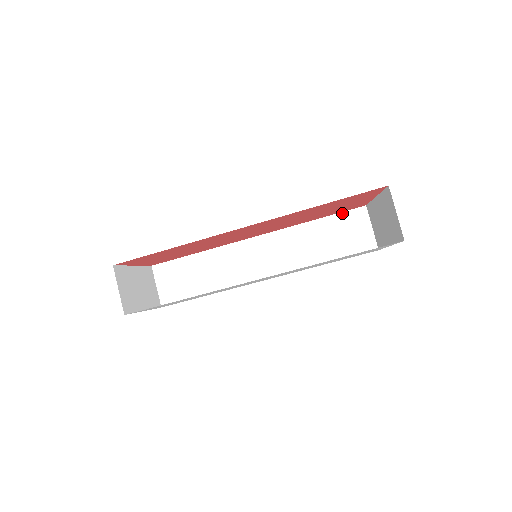
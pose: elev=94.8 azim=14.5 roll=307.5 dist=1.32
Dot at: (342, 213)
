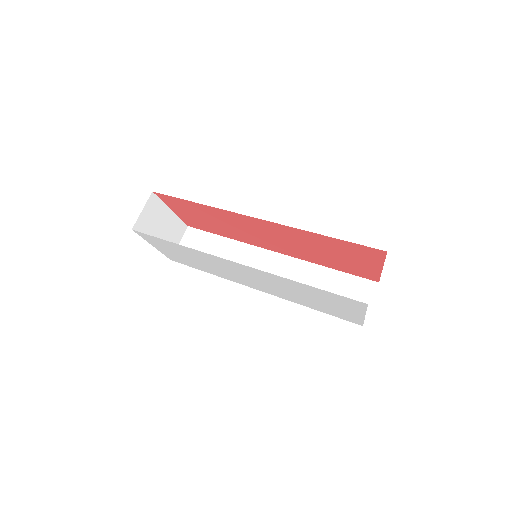
Dot at: (354, 276)
